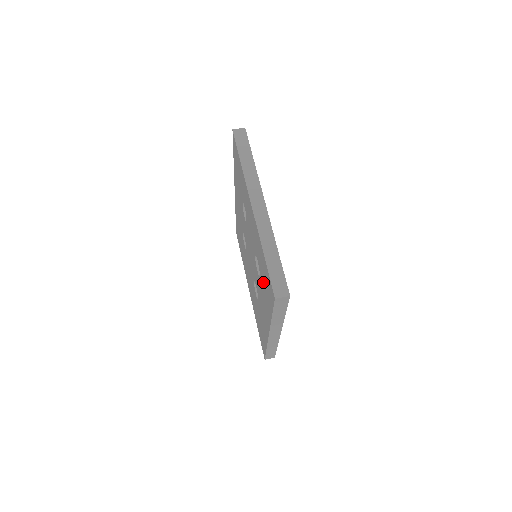
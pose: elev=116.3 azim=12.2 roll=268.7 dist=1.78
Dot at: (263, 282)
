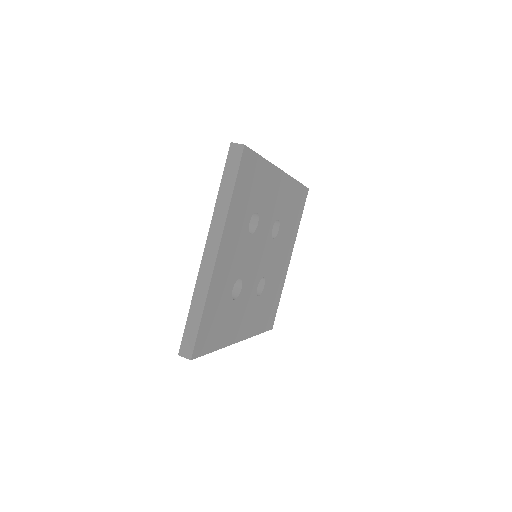
Dot at: occluded
